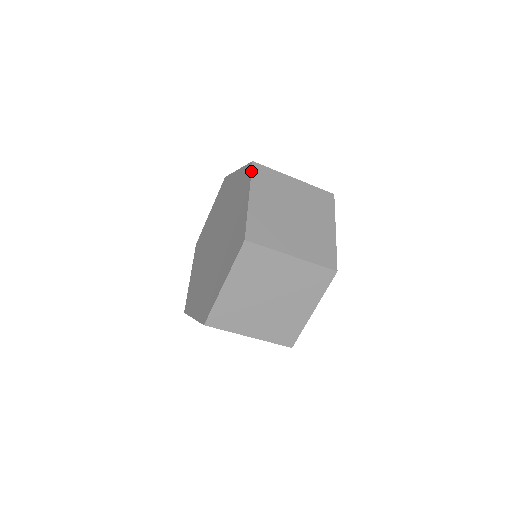
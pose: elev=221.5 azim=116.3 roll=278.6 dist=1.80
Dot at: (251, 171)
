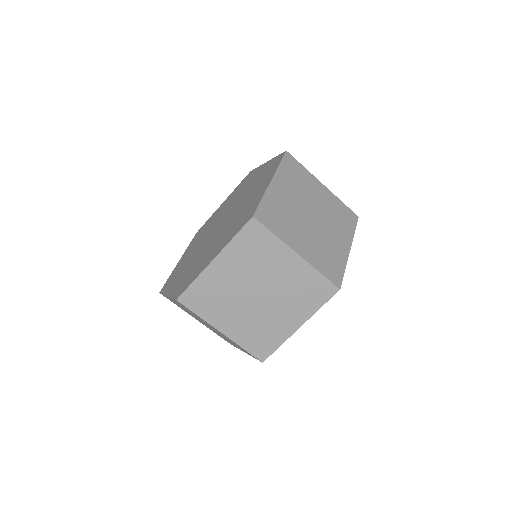
Dot at: (282, 158)
